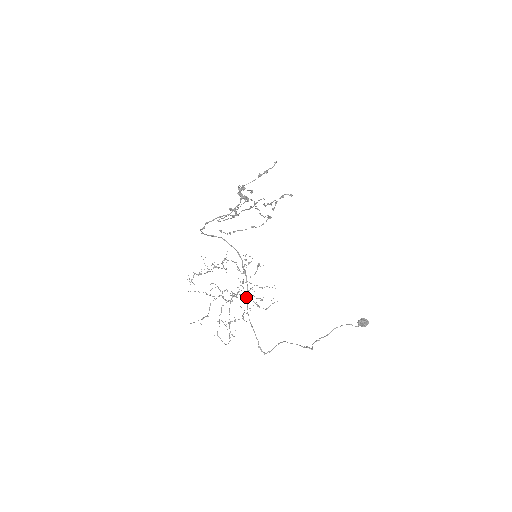
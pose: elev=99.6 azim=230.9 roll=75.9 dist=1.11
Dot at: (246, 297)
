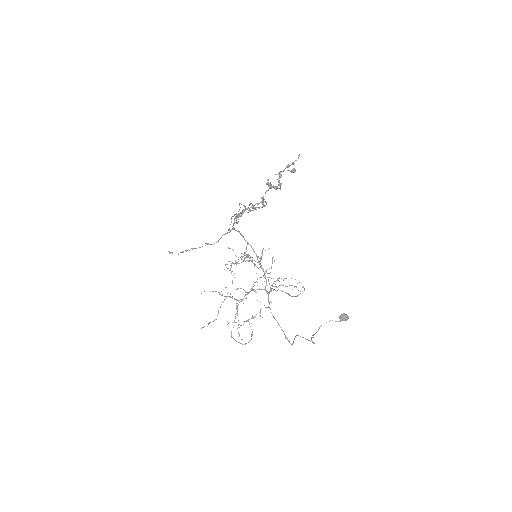
Dot at: (271, 289)
